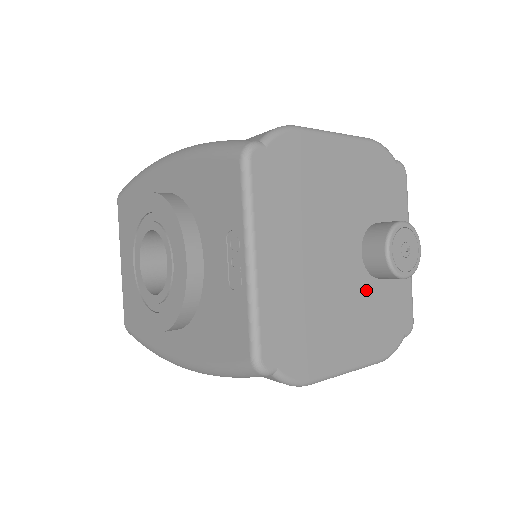
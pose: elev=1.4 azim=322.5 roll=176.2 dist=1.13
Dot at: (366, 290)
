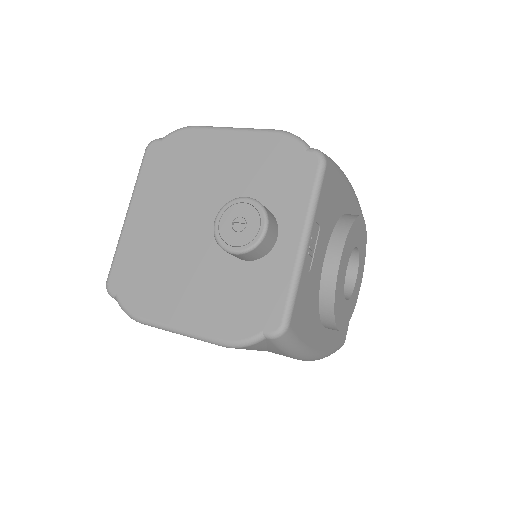
Dot at: (221, 265)
